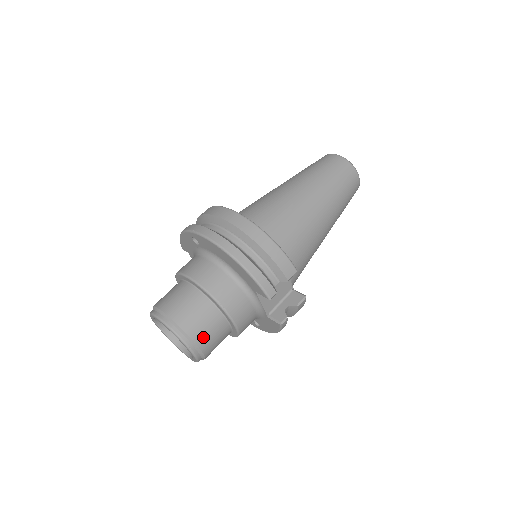
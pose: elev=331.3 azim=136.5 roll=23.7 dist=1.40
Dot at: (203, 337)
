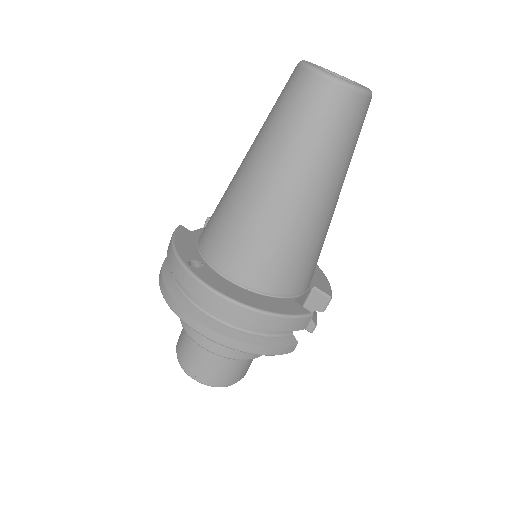
Dot at: (239, 375)
